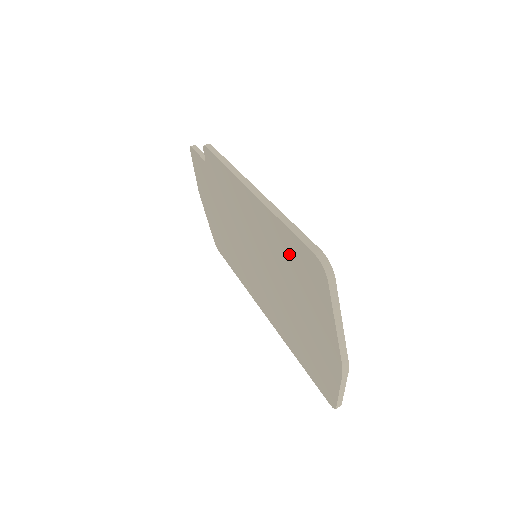
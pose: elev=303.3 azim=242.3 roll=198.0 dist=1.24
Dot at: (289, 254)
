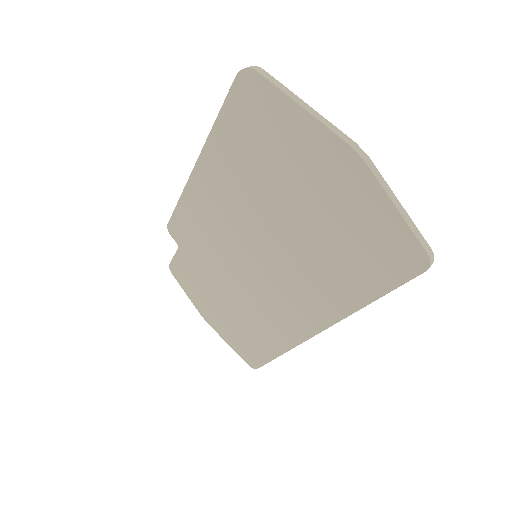
Dot at: (241, 143)
